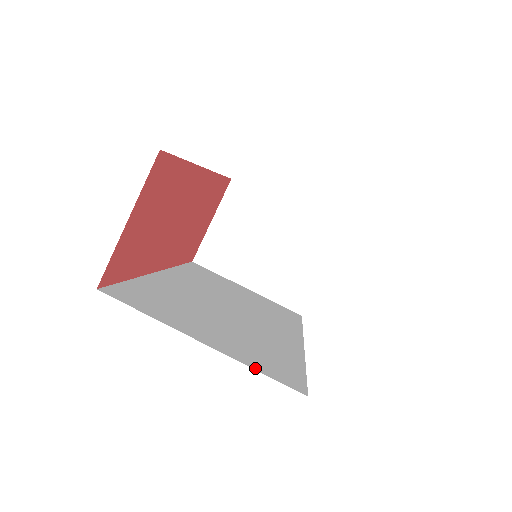
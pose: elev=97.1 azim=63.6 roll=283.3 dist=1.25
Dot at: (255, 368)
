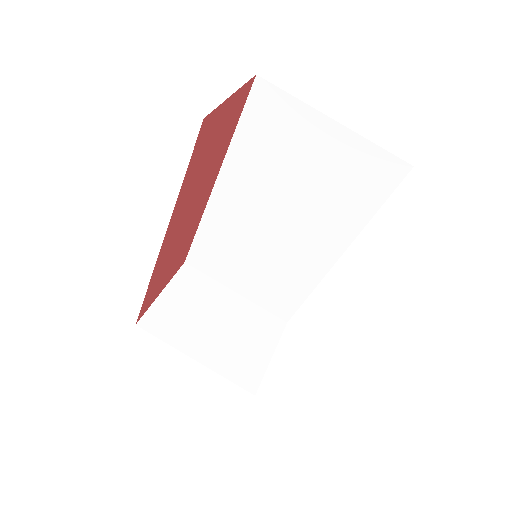
Dot at: occluded
